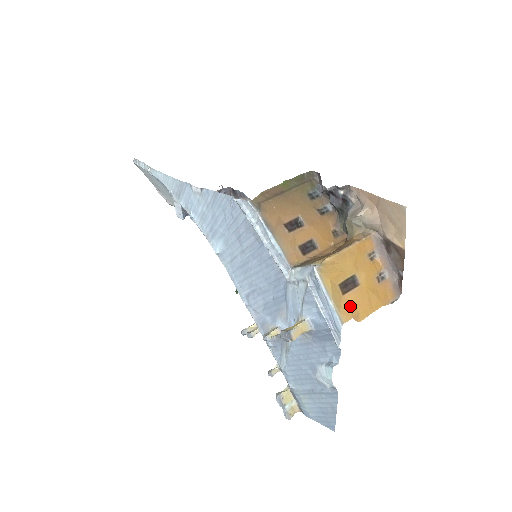
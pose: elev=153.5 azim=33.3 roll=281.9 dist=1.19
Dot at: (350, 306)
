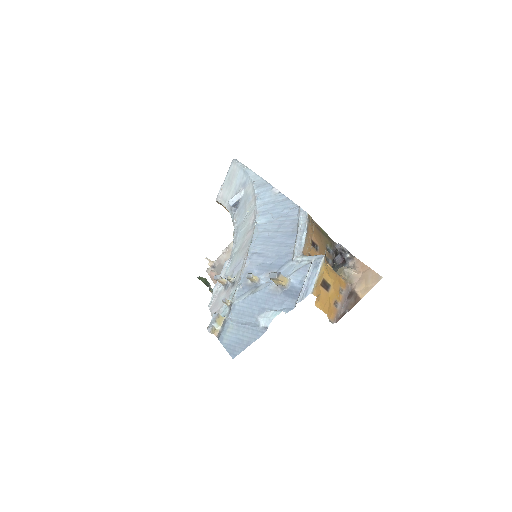
Dot at: (319, 292)
